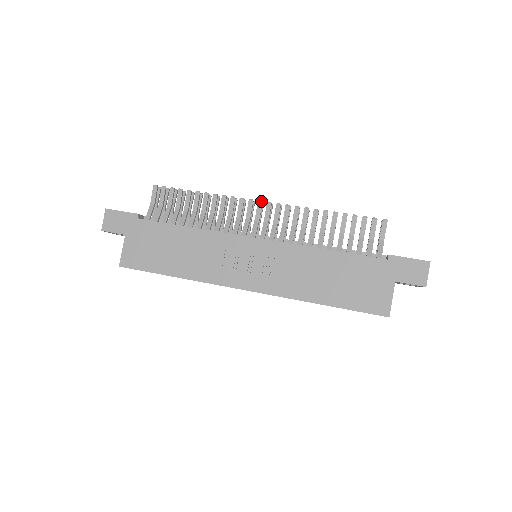
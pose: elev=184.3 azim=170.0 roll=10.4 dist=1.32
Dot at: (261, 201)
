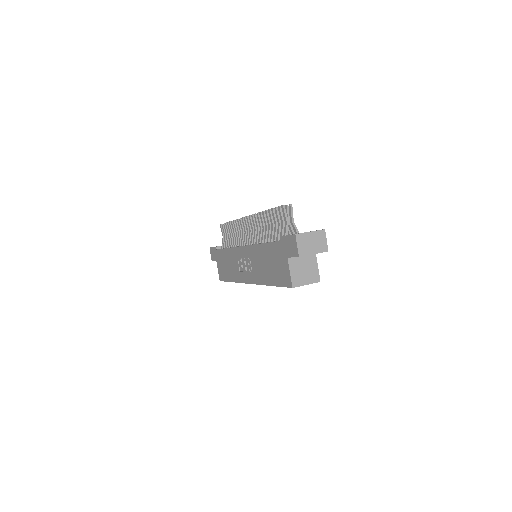
Dot at: (244, 217)
